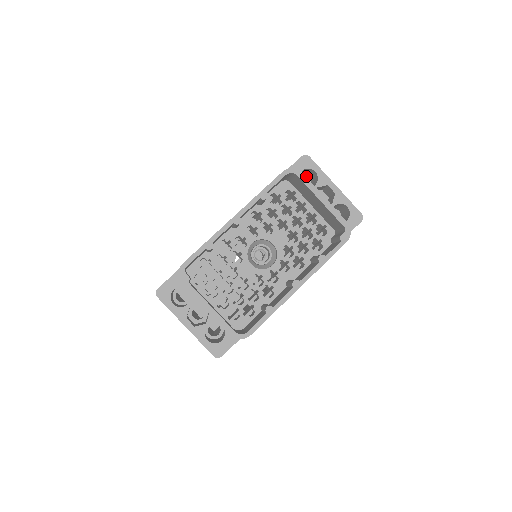
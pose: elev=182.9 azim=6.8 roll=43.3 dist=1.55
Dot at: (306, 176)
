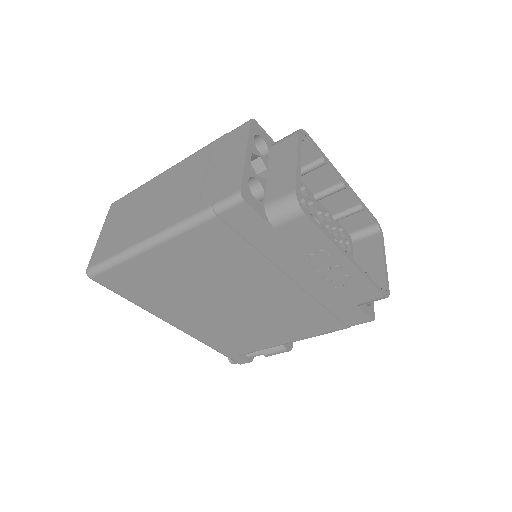
Dot at: occluded
